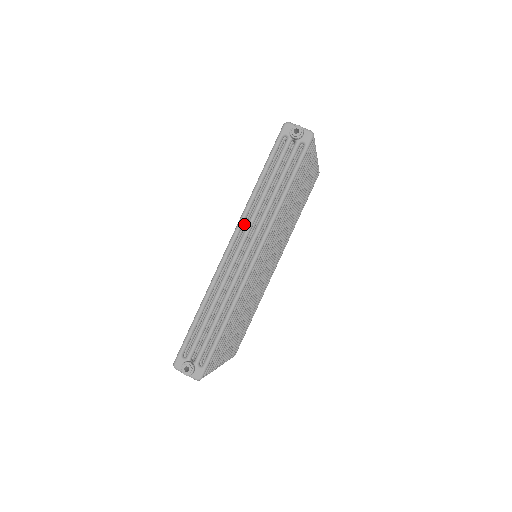
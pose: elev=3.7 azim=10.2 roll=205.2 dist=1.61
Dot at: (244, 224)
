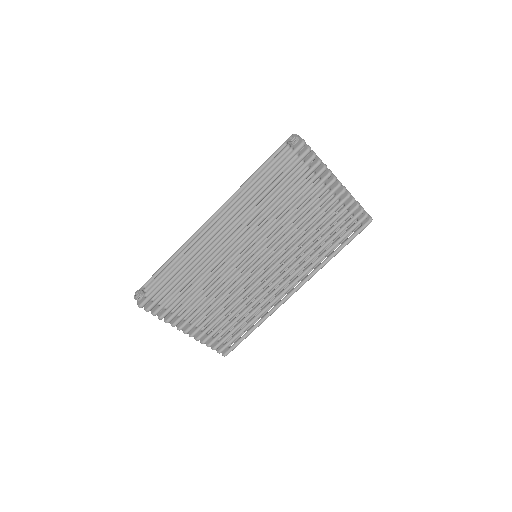
Dot at: occluded
